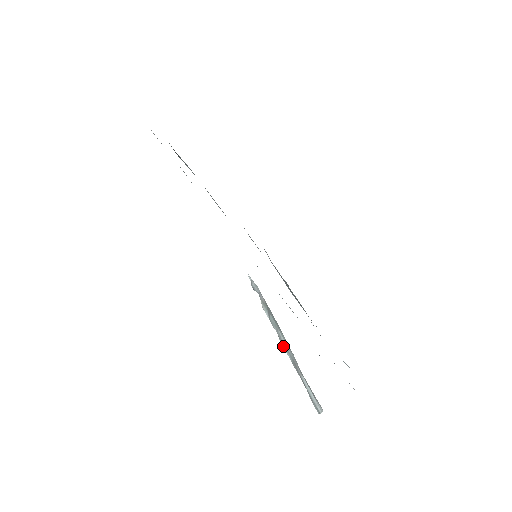
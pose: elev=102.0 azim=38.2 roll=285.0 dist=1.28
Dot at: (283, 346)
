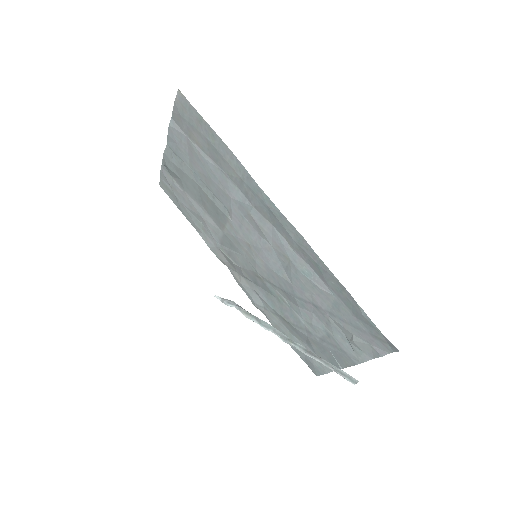
Dot at: (288, 341)
